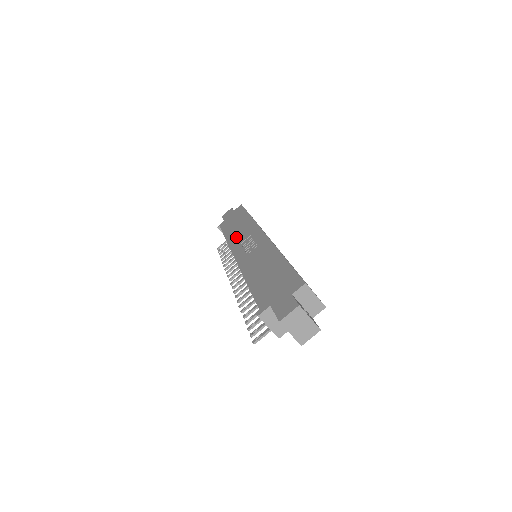
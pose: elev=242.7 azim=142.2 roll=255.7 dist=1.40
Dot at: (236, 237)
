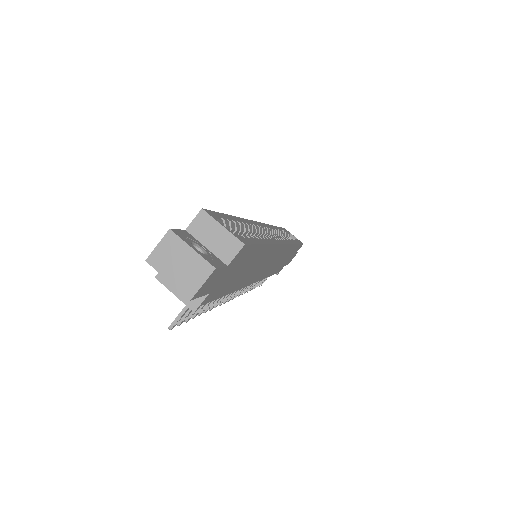
Dot at: occluded
